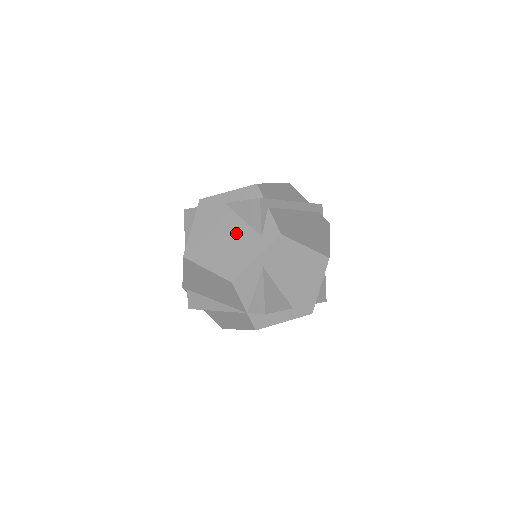
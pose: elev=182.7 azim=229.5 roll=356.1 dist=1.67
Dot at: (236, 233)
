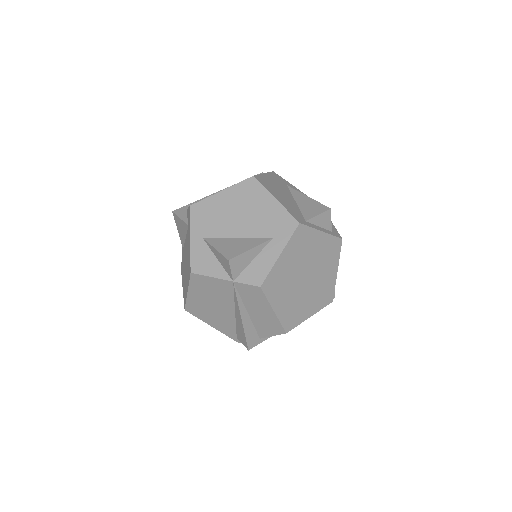
Dot at: (186, 249)
